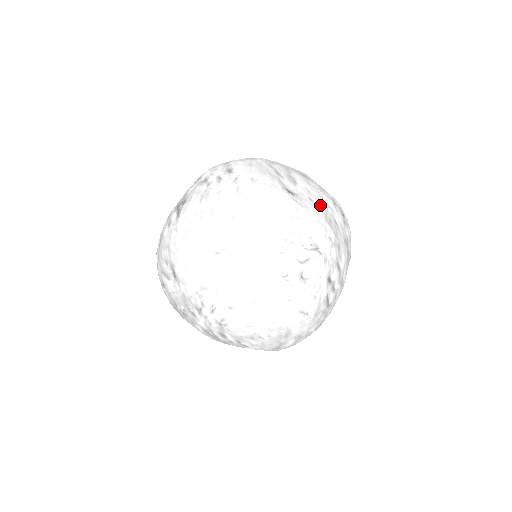
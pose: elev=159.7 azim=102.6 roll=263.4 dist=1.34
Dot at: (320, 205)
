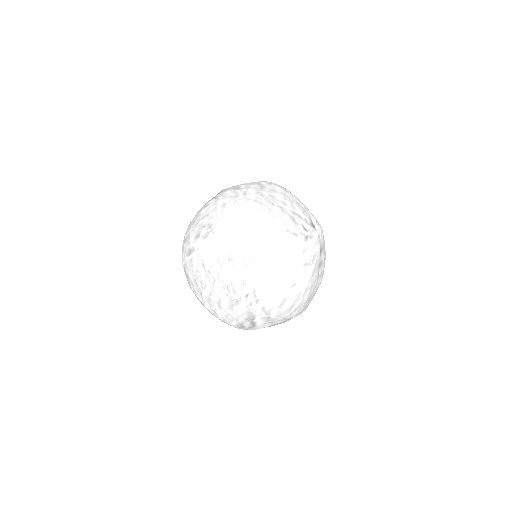
Dot at: occluded
